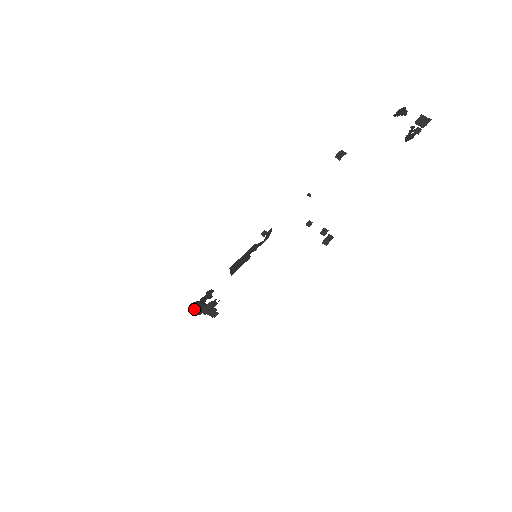
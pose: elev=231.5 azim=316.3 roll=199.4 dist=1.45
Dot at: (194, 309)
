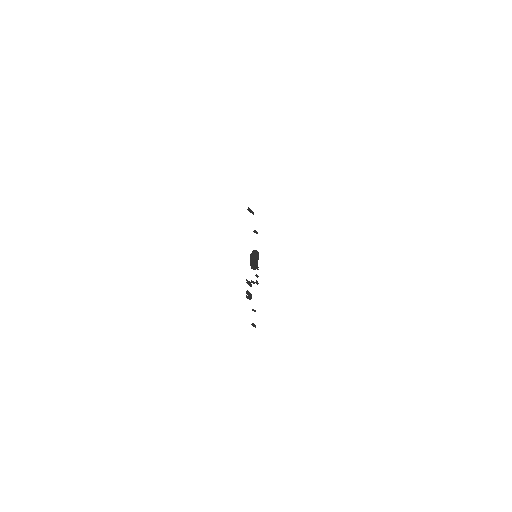
Dot at: (252, 263)
